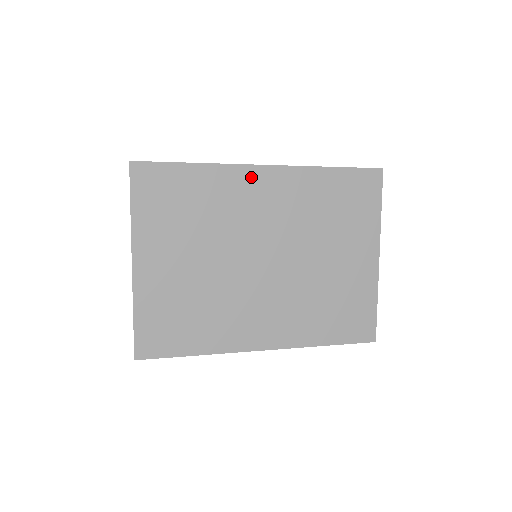
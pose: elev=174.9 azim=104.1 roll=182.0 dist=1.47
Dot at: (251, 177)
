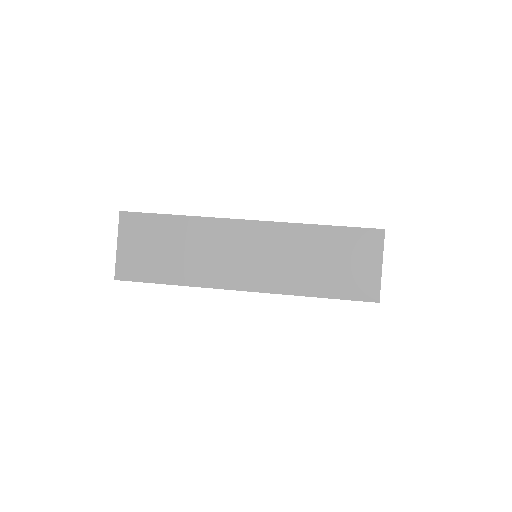
Dot at: occluded
